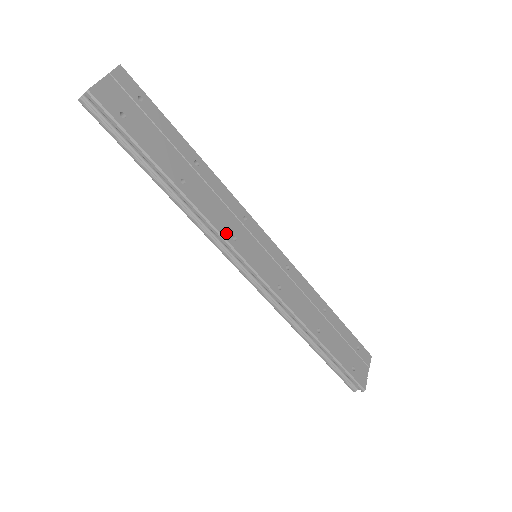
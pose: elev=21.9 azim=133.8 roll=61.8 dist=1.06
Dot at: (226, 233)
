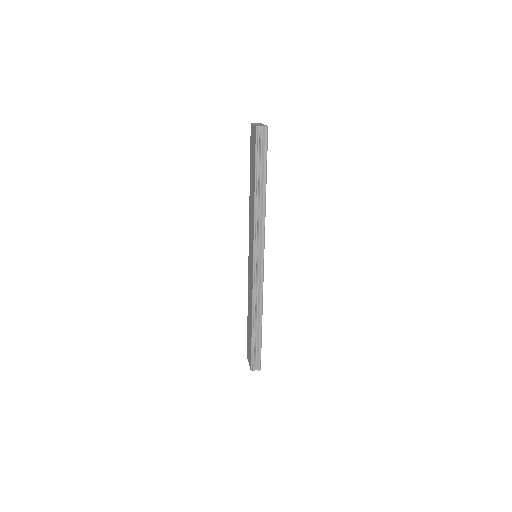
Dot at: (264, 232)
